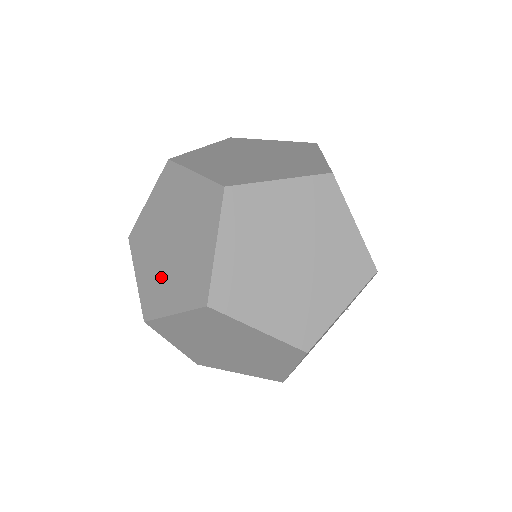
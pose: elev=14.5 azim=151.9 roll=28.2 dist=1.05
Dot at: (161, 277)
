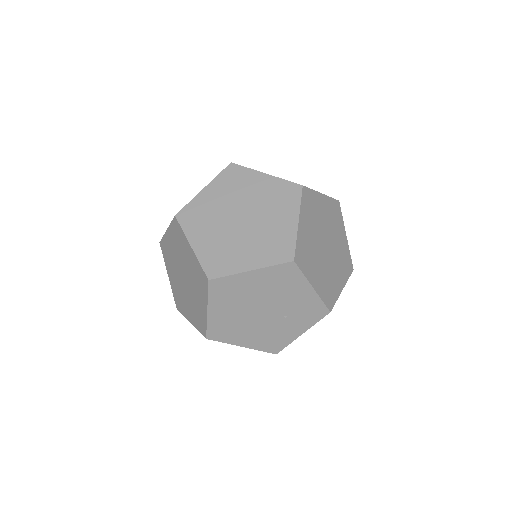
Dot at: occluded
